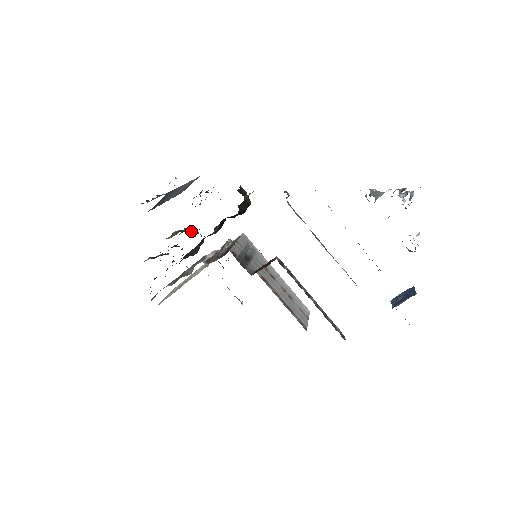
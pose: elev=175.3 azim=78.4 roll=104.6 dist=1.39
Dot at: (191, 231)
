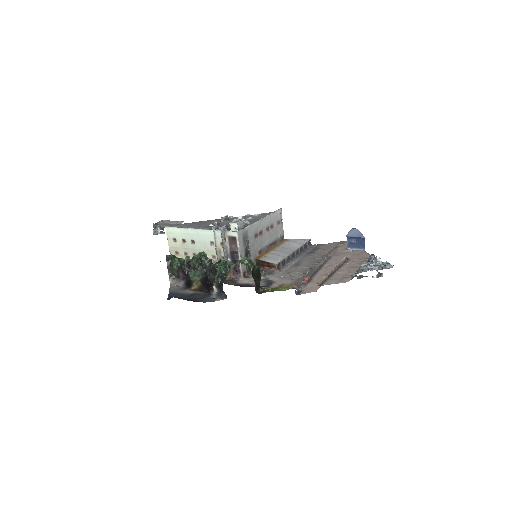
Dot at: (203, 267)
